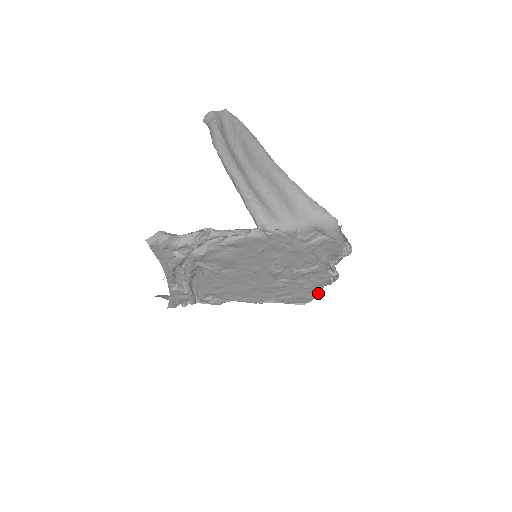
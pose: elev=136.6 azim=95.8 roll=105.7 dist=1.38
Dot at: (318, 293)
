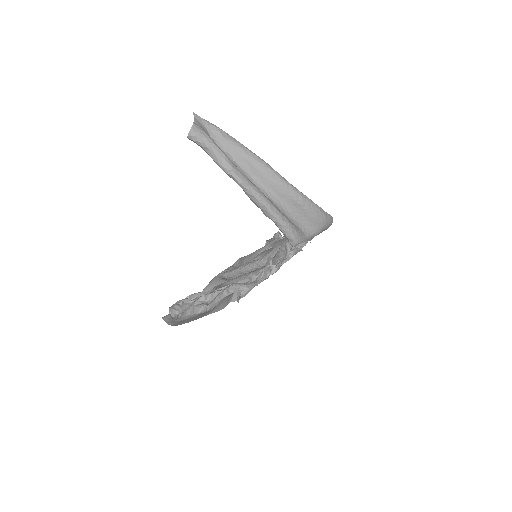
Dot at: occluded
